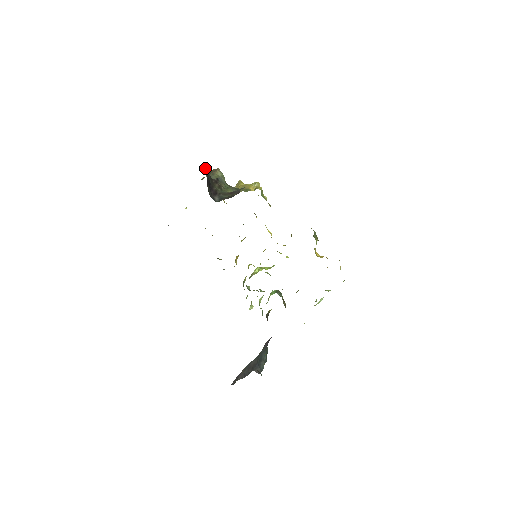
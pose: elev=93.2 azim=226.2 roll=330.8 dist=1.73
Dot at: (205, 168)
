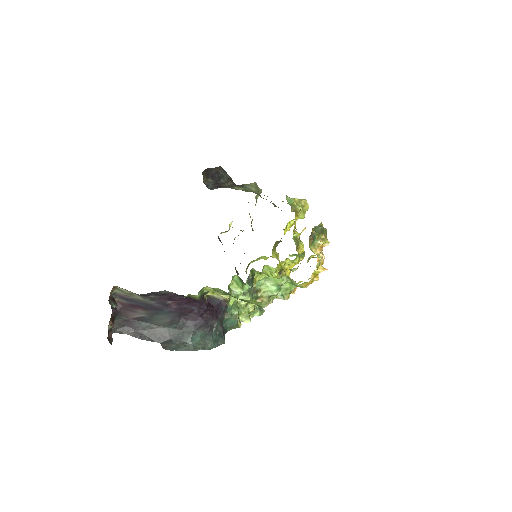
Dot at: (225, 172)
